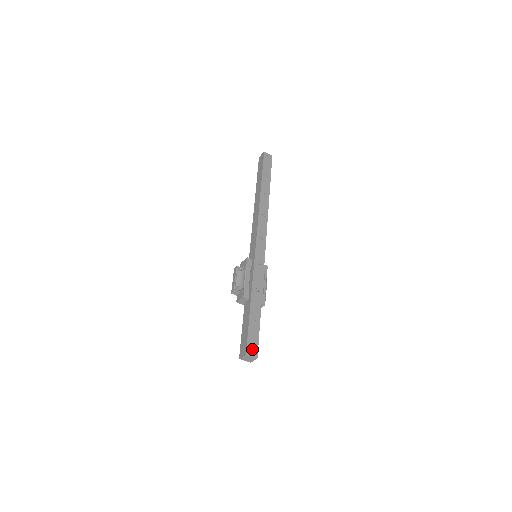
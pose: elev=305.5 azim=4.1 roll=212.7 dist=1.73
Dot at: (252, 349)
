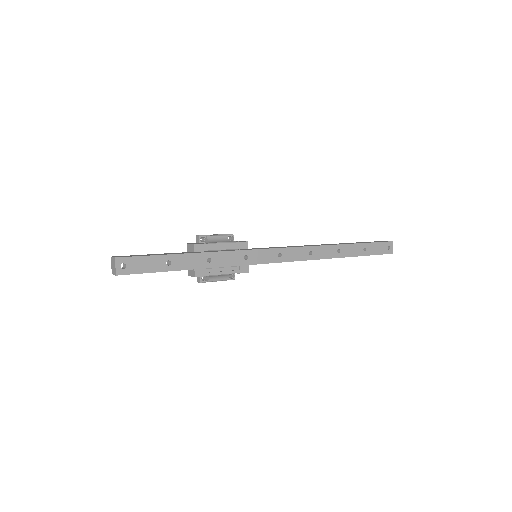
Dot at: (127, 265)
